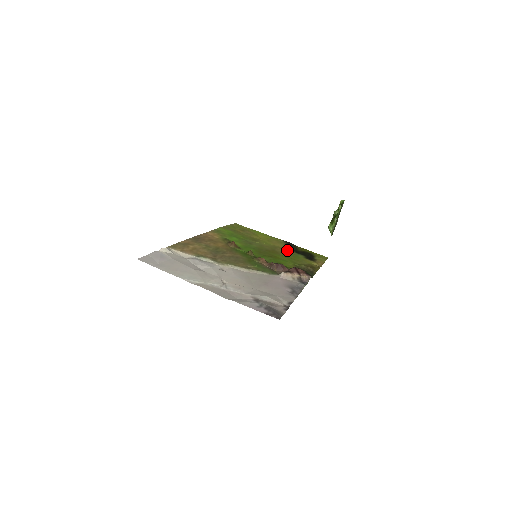
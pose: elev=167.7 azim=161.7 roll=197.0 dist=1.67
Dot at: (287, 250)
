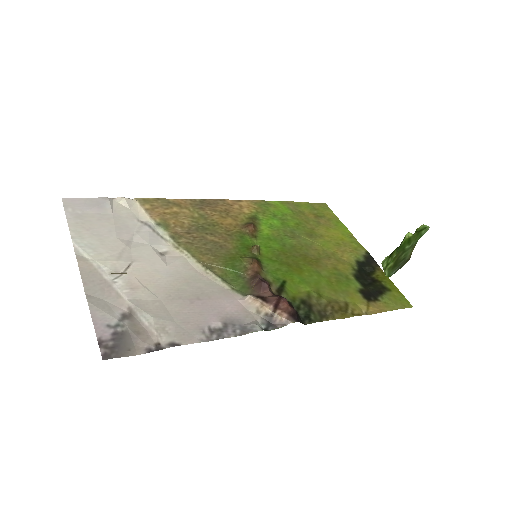
Dot at: (344, 267)
